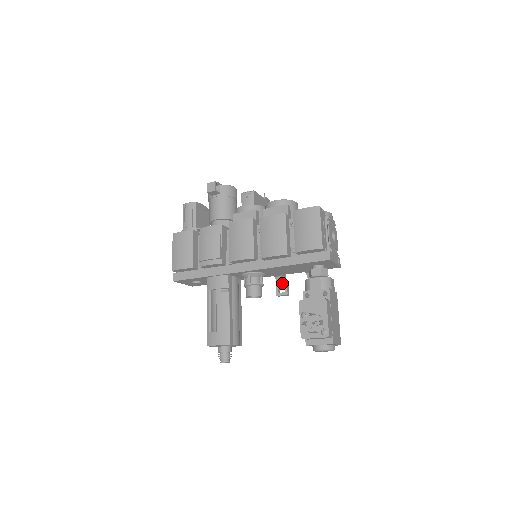
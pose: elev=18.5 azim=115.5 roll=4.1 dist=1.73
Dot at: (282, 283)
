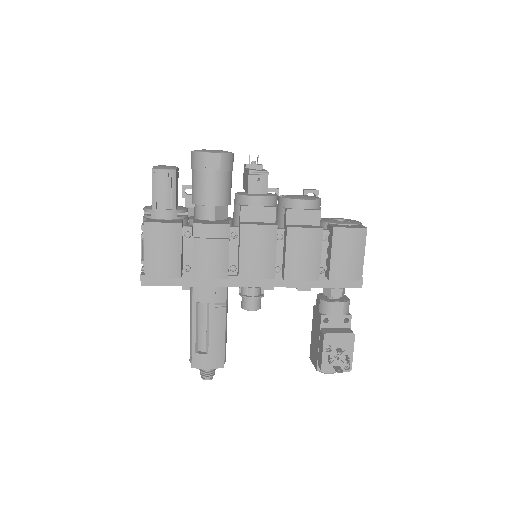
Dot at: occluded
